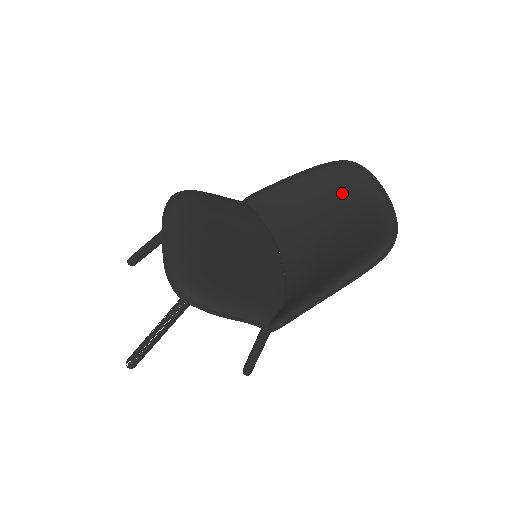
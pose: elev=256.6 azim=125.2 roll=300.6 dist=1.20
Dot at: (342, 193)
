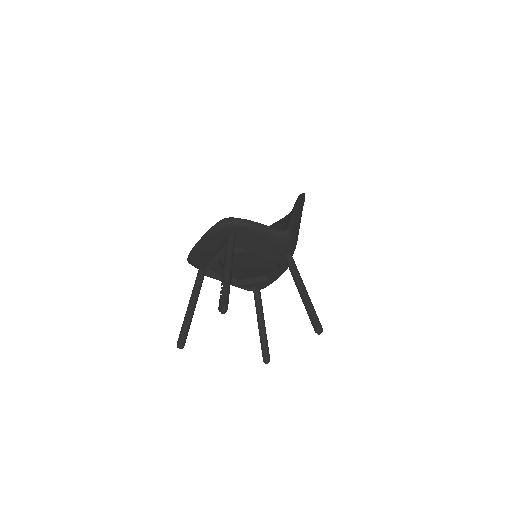
Dot at: occluded
